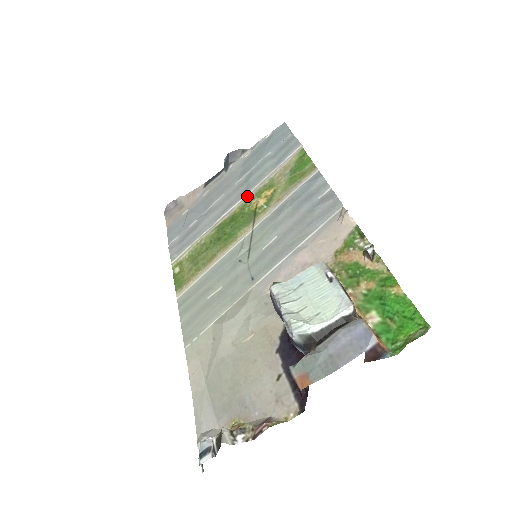
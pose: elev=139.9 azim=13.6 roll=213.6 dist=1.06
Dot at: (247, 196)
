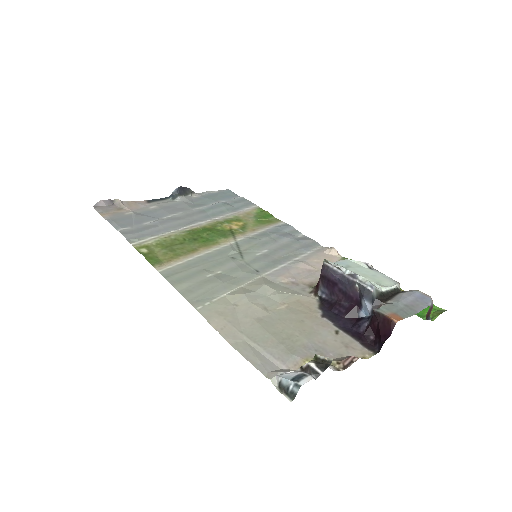
Dot at: (214, 220)
